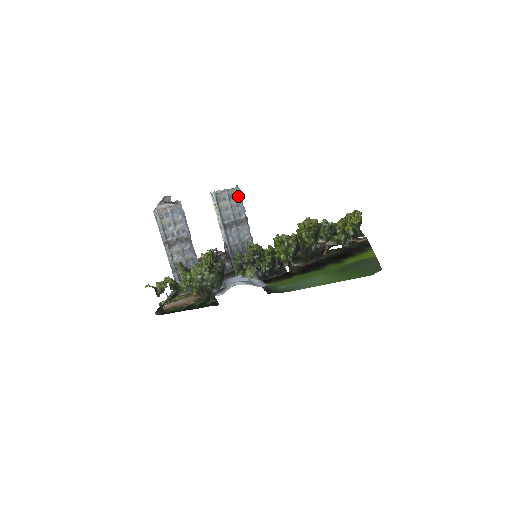
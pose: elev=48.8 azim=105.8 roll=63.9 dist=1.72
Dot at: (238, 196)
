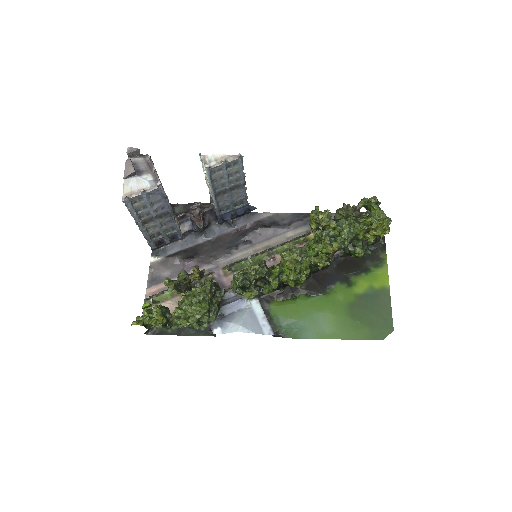
Dot at: (239, 165)
